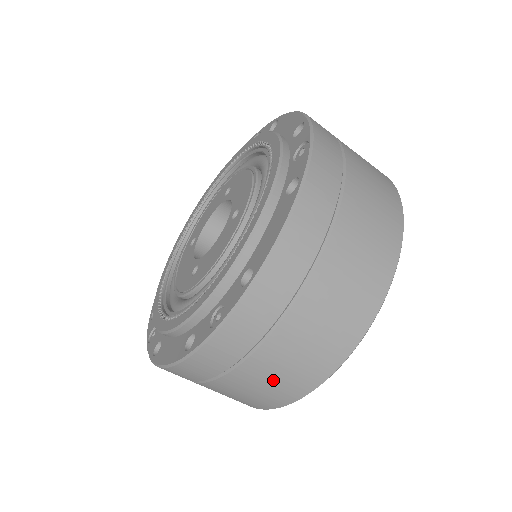
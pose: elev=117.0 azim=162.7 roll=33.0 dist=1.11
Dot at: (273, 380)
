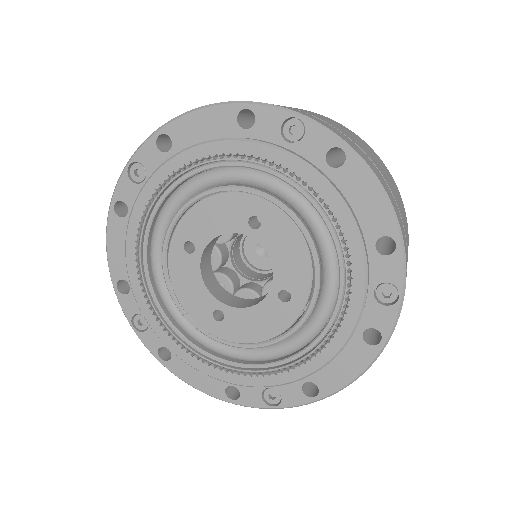
Dot at: occluded
